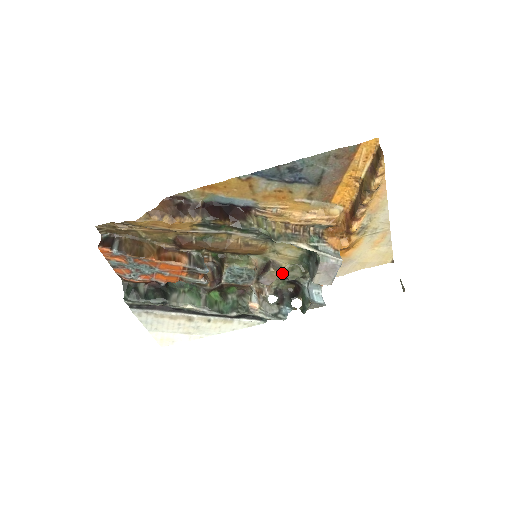
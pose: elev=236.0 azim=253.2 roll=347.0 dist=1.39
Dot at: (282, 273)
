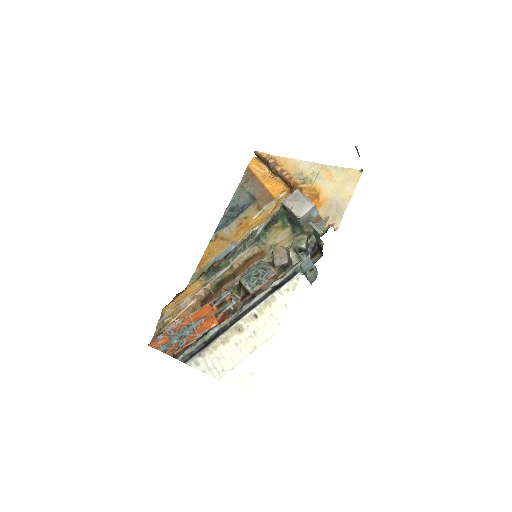
Dot at: (296, 253)
